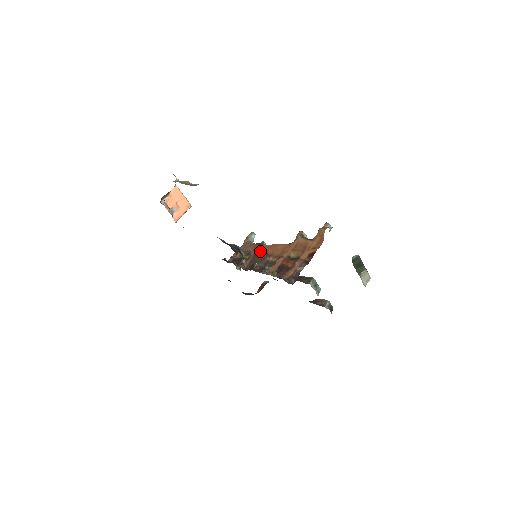
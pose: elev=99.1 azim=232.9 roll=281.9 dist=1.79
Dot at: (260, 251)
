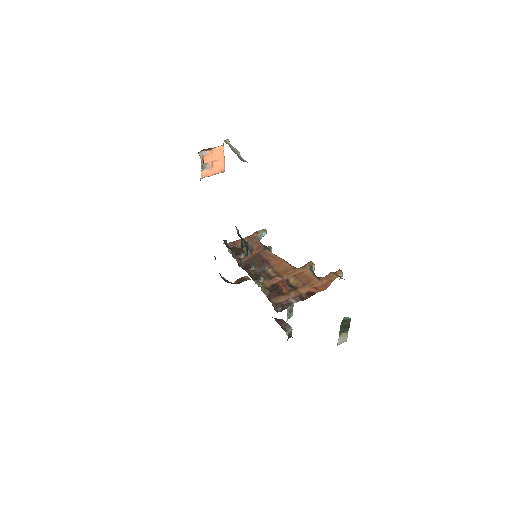
Dot at: (263, 255)
